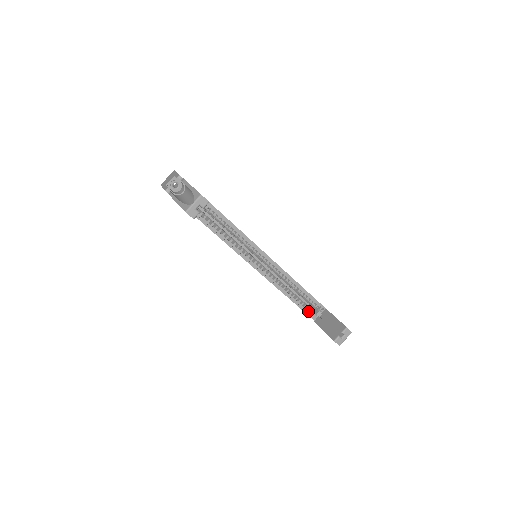
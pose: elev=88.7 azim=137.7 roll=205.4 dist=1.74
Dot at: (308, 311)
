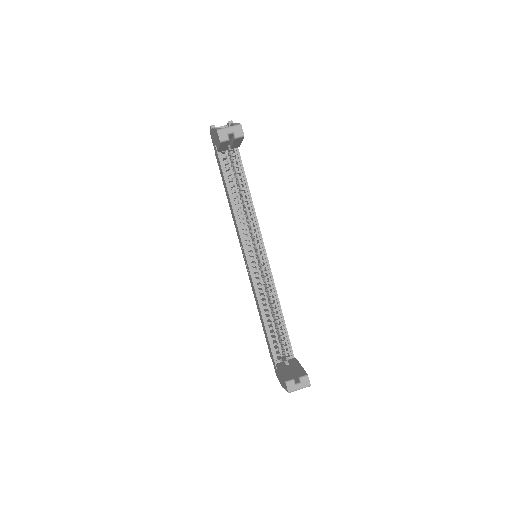
Dot at: (275, 352)
